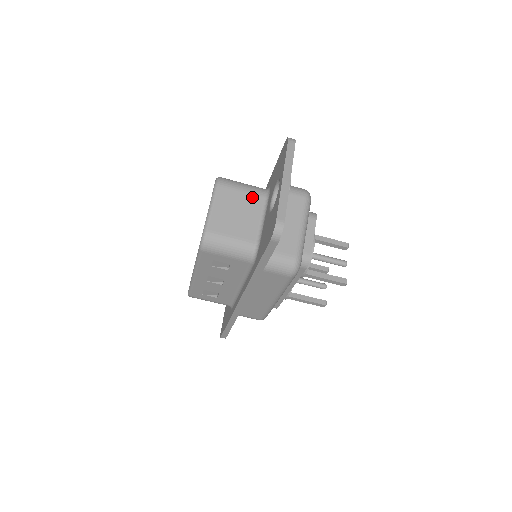
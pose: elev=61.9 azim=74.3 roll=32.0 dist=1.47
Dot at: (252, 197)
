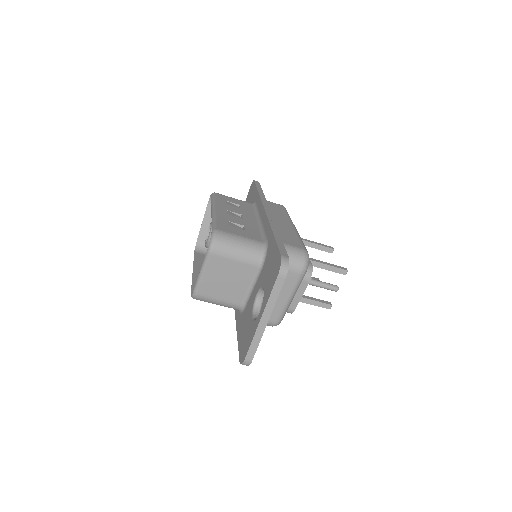
Dot at: (245, 266)
